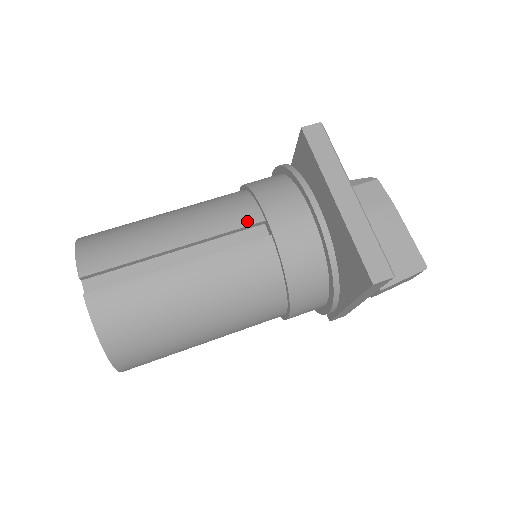
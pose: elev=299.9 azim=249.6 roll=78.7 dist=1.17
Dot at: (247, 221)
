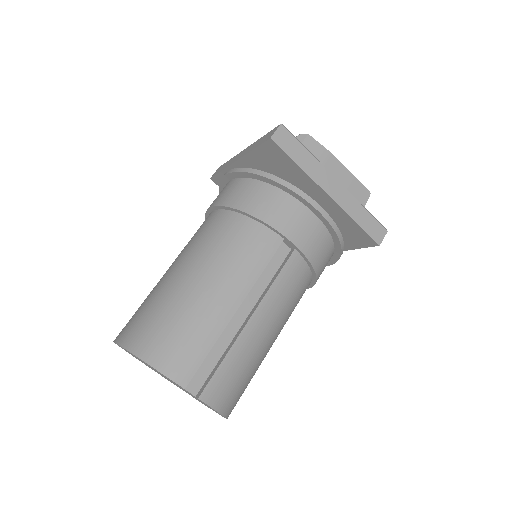
Dot at: (272, 249)
